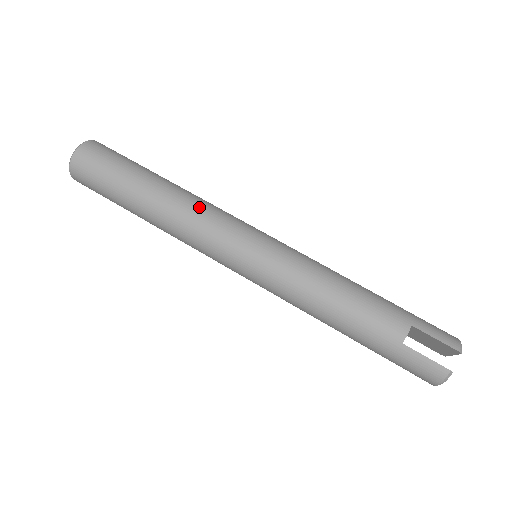
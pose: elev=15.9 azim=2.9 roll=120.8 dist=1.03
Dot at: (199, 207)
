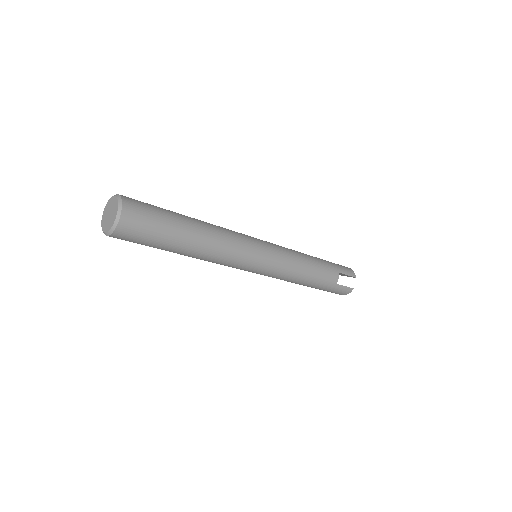
Dot at: (228, 238)
